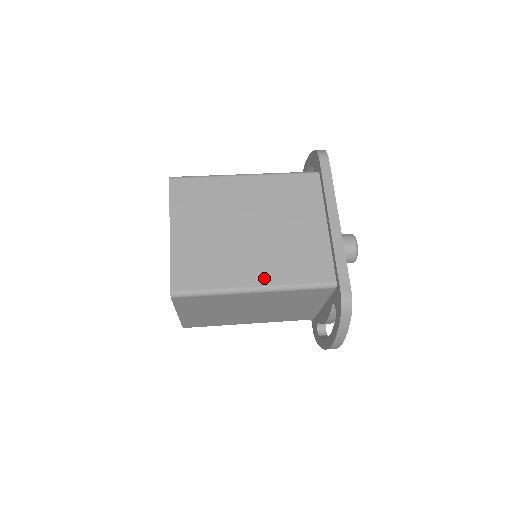
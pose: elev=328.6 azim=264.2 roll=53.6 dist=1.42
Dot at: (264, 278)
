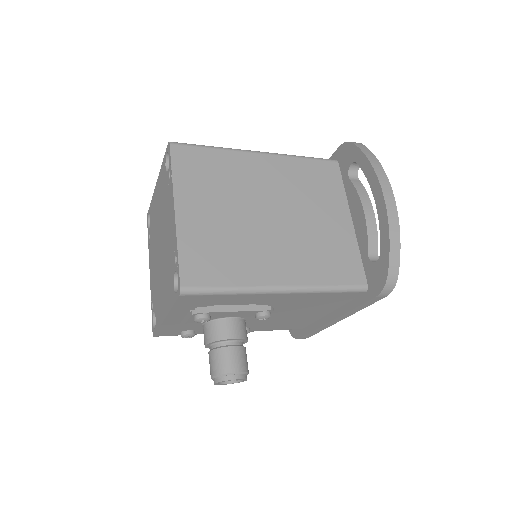
Dot at: occluded
